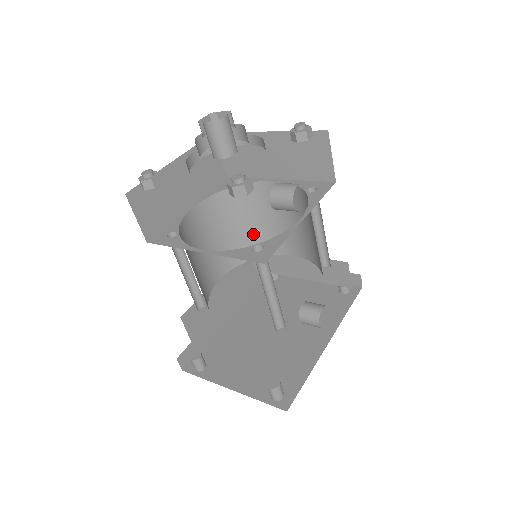
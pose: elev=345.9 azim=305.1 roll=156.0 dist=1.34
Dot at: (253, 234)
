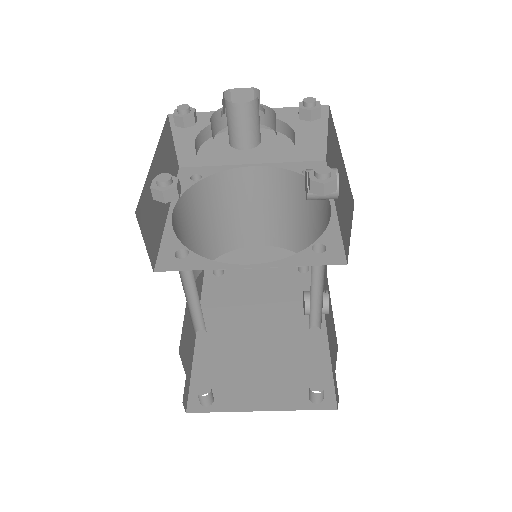
Dot at: (217, 231)
